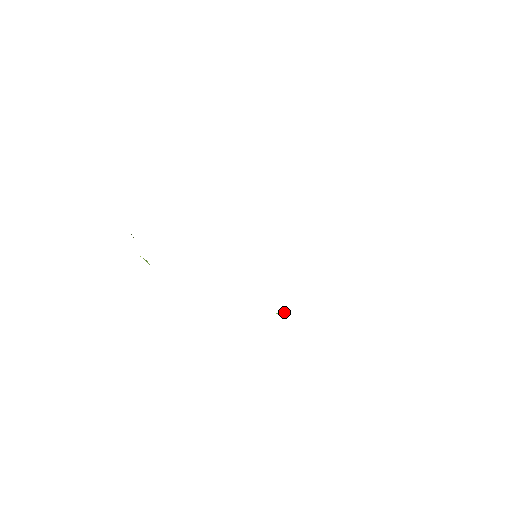
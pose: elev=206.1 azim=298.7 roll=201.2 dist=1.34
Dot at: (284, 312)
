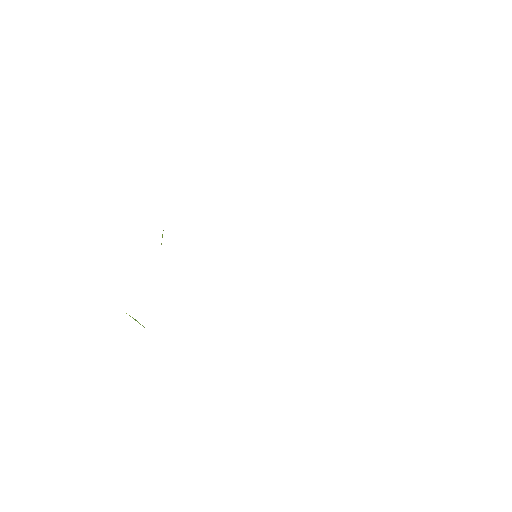
Dot at: occluded
